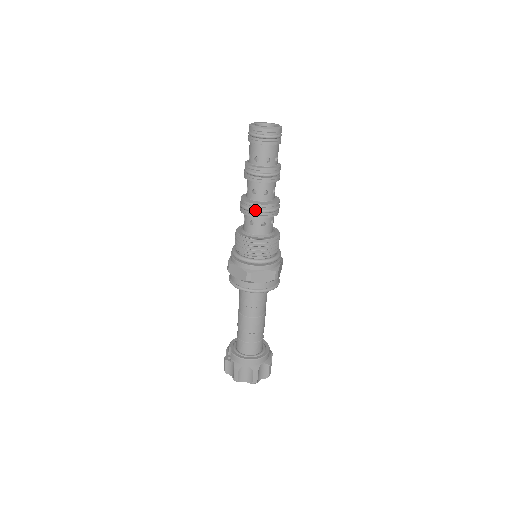
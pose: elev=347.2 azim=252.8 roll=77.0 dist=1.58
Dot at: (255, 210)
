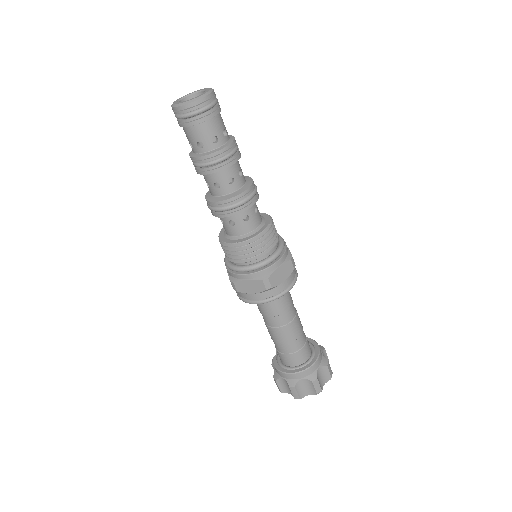
Dot at: (211, 209)
